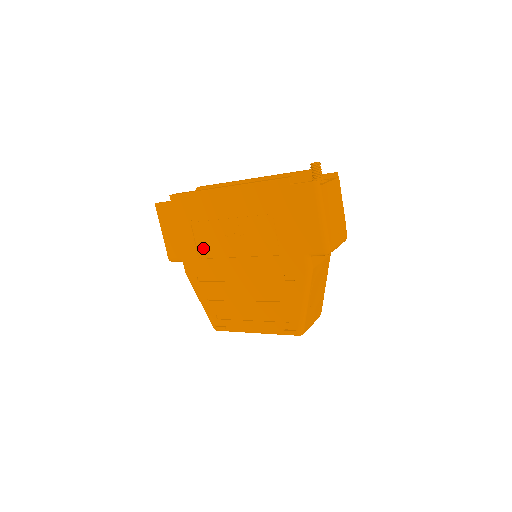
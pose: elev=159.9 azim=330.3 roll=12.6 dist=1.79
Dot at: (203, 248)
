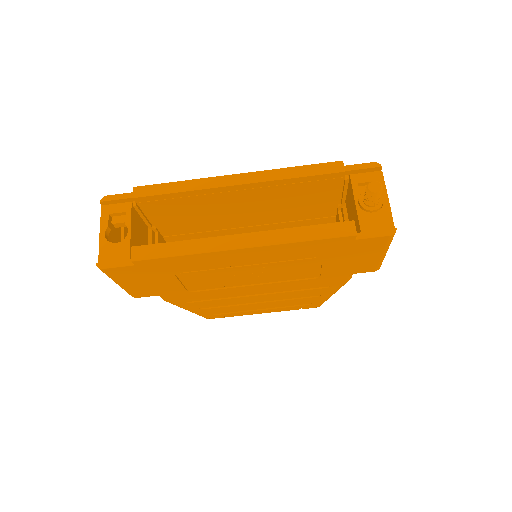
Dot at: (196, 286)
